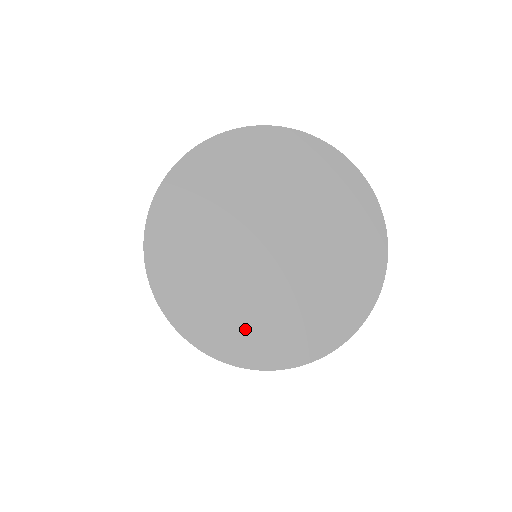
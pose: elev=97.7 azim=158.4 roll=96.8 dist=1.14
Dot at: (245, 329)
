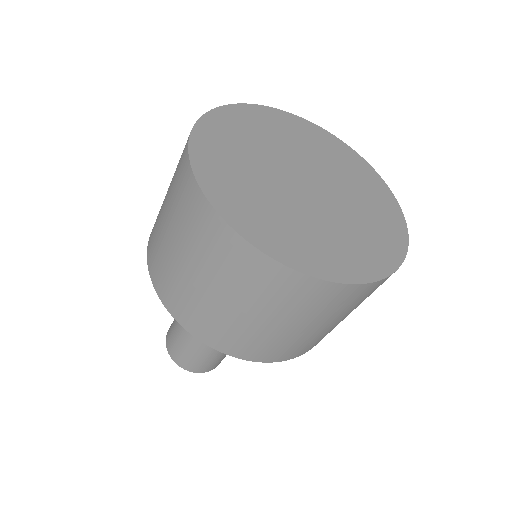
Dot at: (328, 249)
